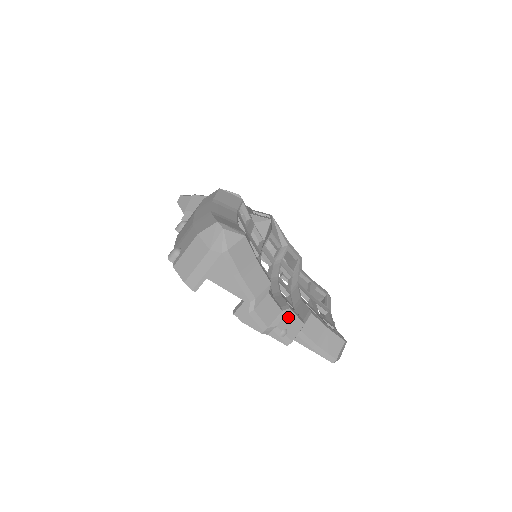
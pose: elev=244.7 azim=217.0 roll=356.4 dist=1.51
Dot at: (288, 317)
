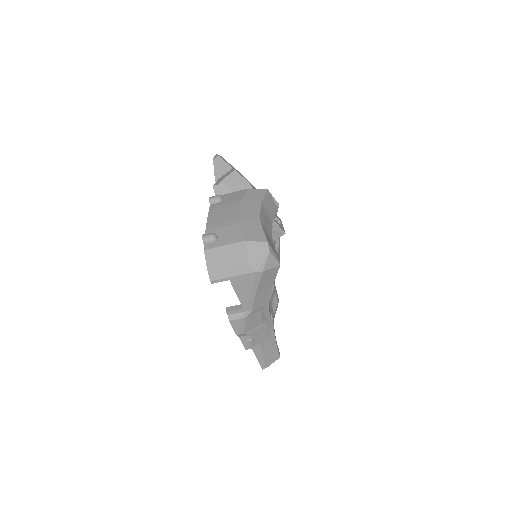
Dot at: (261, 330)
